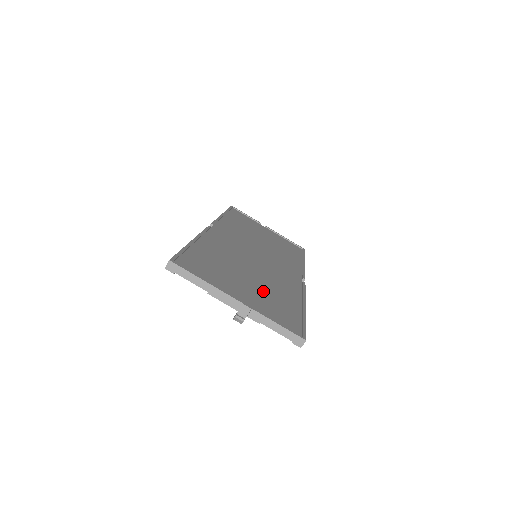
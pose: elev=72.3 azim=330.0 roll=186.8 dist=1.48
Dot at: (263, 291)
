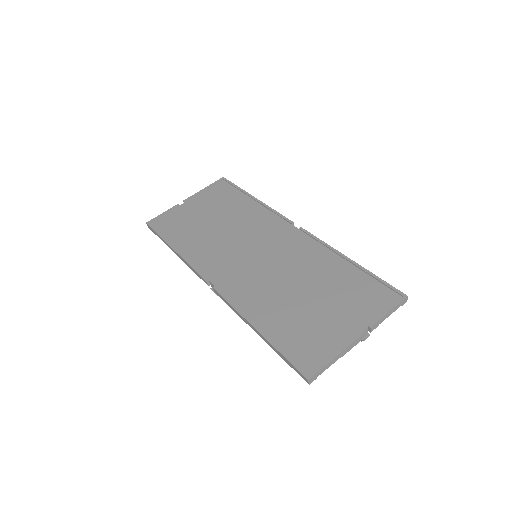
Dot at: (332, 293)
